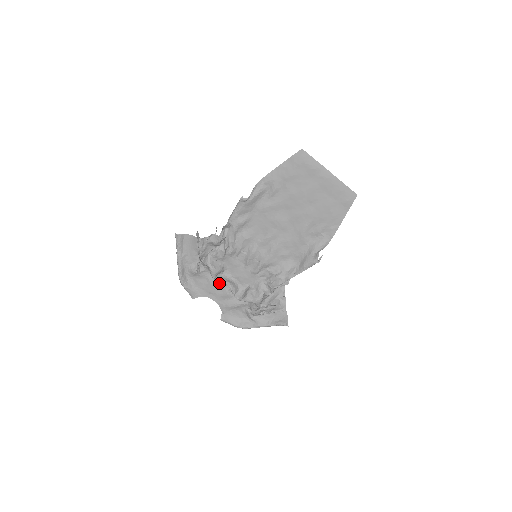
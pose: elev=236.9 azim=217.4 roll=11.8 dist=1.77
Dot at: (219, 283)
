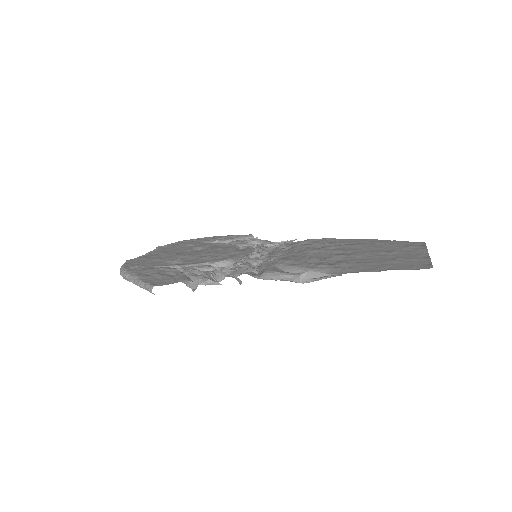
Dot at: occluded
